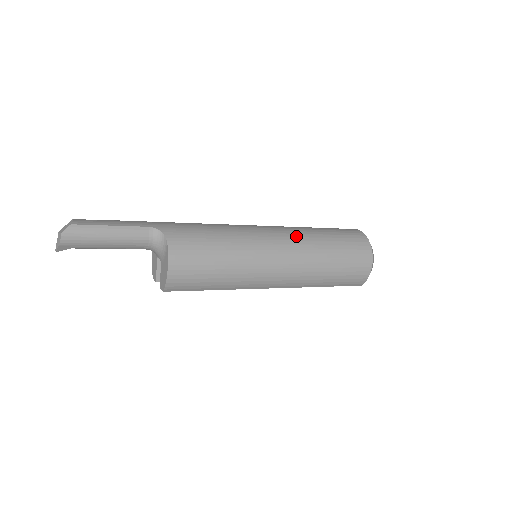
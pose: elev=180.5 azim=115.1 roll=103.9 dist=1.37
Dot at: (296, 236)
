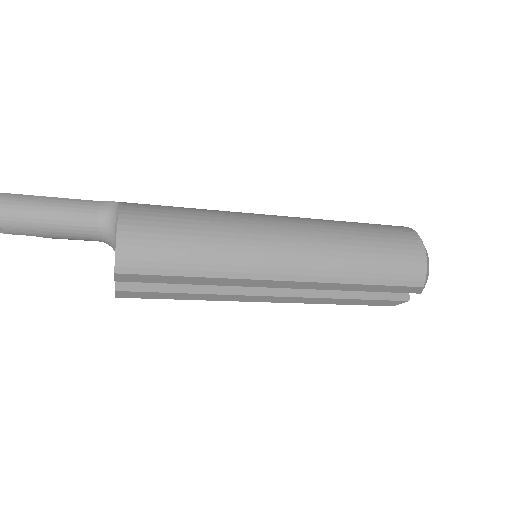
Dot at: occluded
